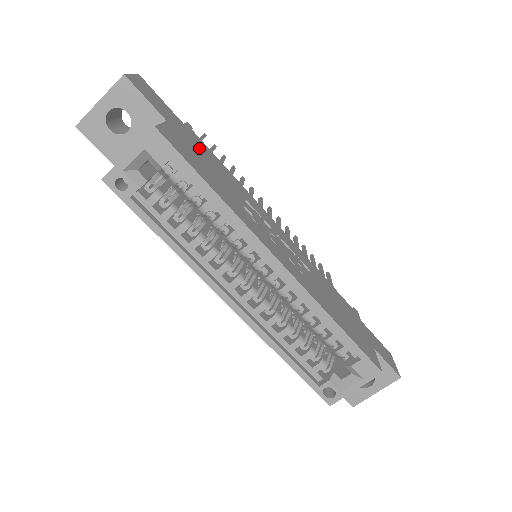
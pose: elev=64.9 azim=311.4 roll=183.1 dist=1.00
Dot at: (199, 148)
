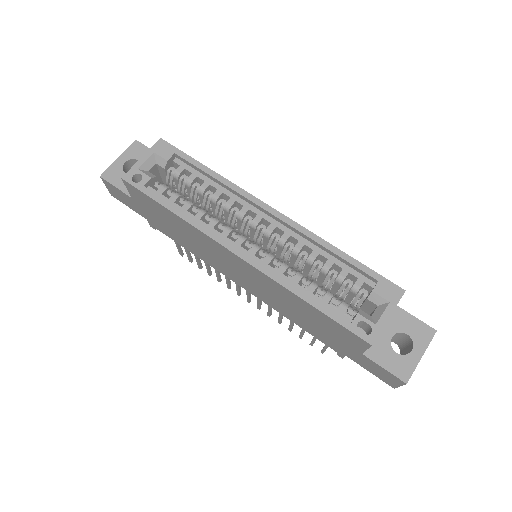
Dot at: occluded
